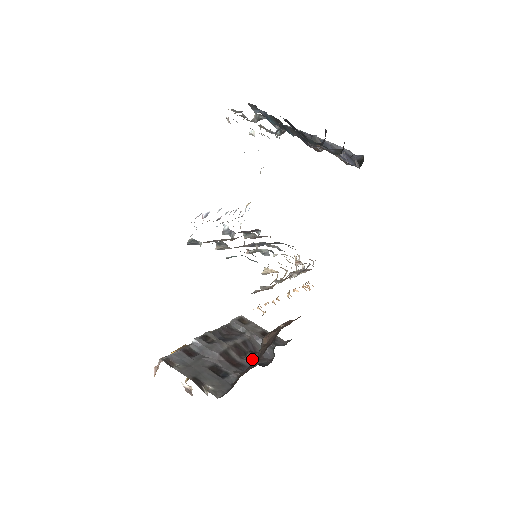
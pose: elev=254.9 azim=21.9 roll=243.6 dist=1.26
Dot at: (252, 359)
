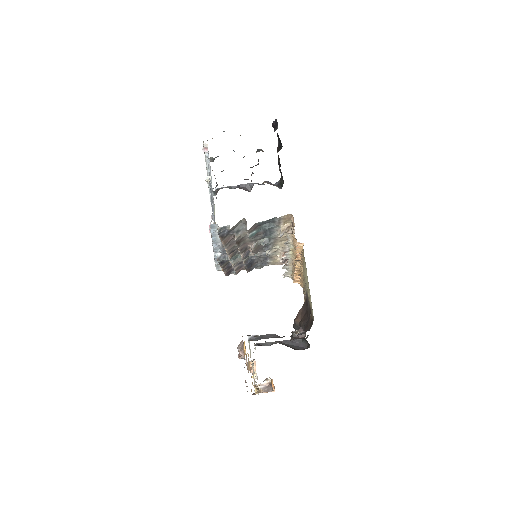
Dot at: (299, 335)
